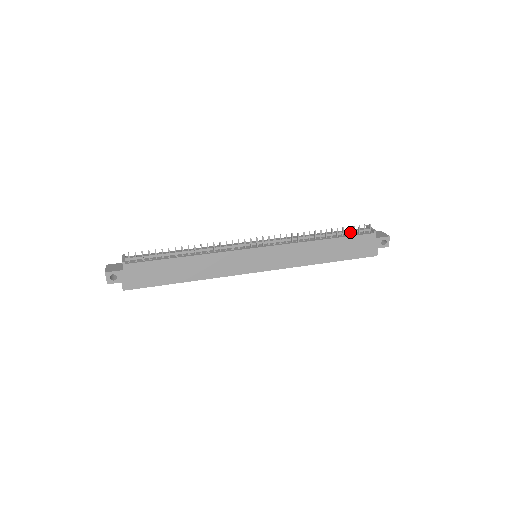
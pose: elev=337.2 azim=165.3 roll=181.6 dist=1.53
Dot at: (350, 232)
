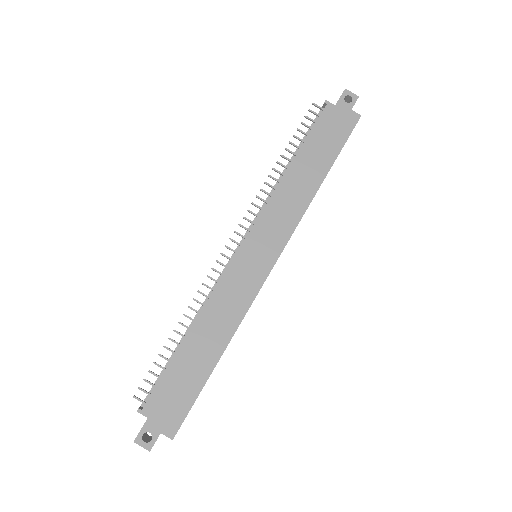
Dot at: (308, 133)
